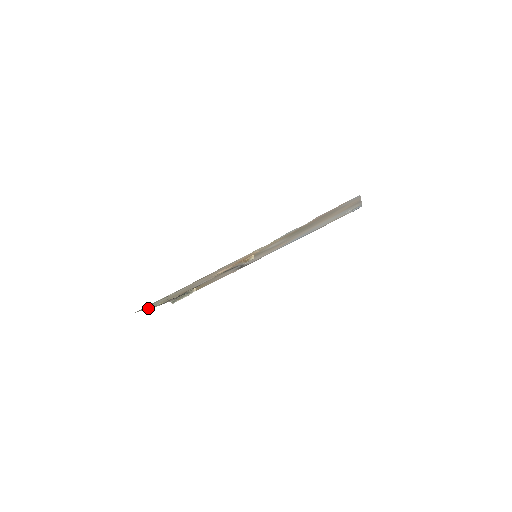
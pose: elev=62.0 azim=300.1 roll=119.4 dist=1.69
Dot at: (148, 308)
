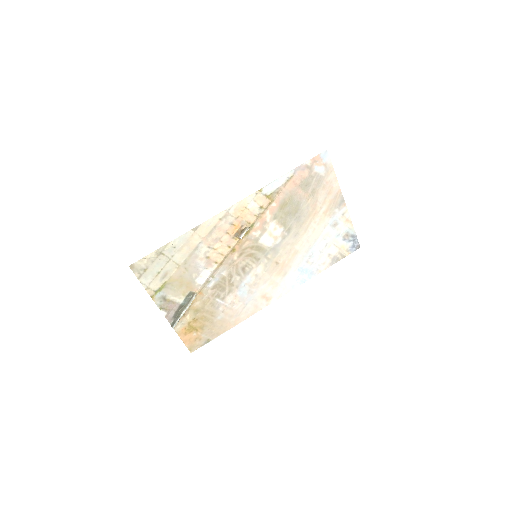
Dot at: (145, 287)
